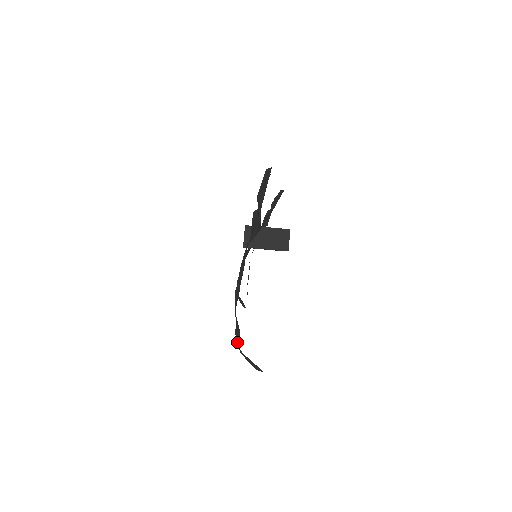
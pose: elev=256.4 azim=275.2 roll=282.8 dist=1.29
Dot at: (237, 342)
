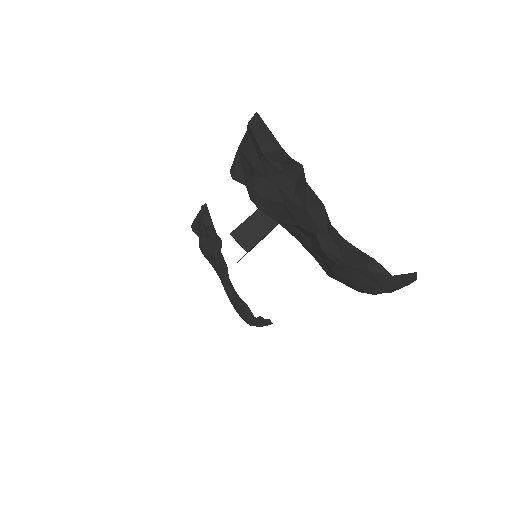
Dot at: (379, 275)
